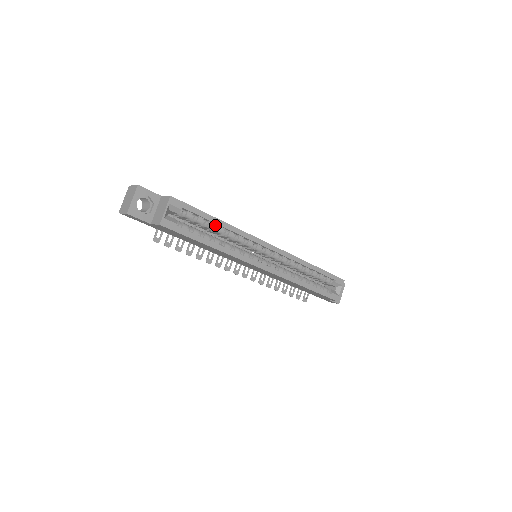
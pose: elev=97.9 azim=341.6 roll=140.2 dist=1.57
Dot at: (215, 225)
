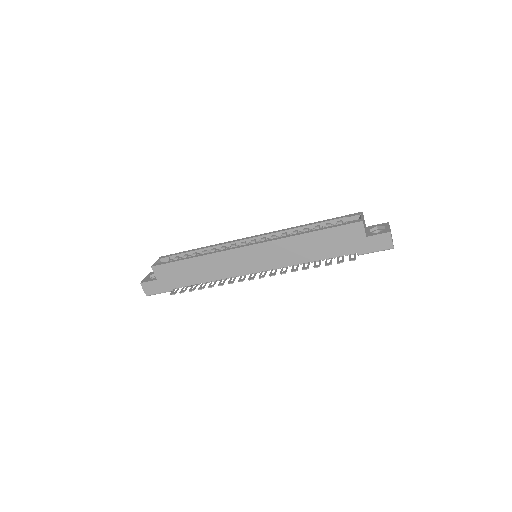
Dot at: occluded
